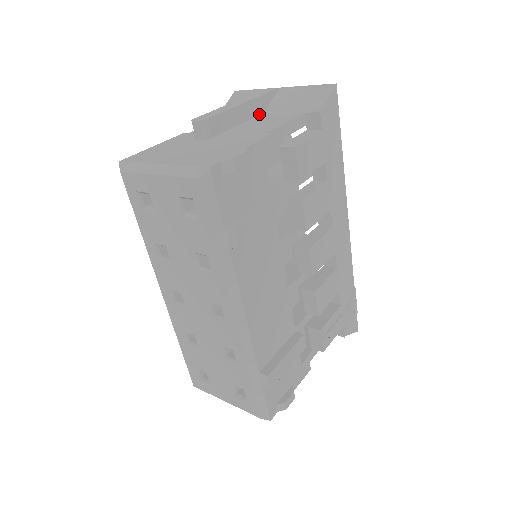
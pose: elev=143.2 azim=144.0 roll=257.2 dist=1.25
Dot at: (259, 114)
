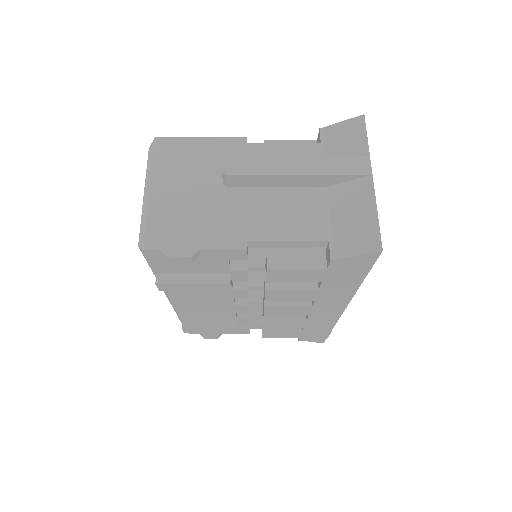
Dot at: (318, 185)
